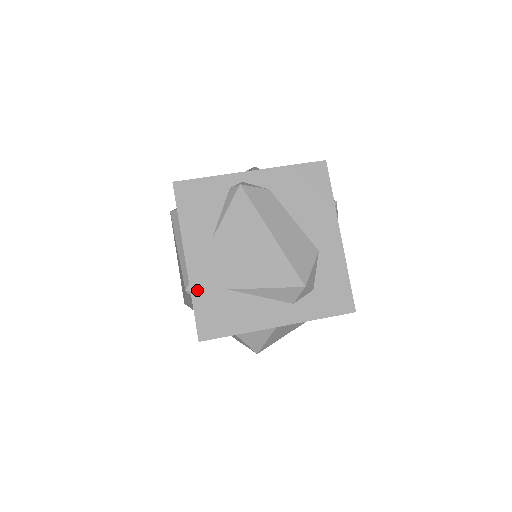
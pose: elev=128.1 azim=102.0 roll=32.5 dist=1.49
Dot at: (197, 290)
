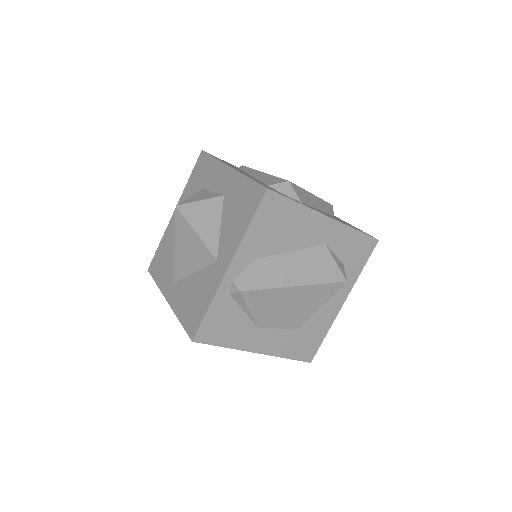
Dot at: (282, 352)
